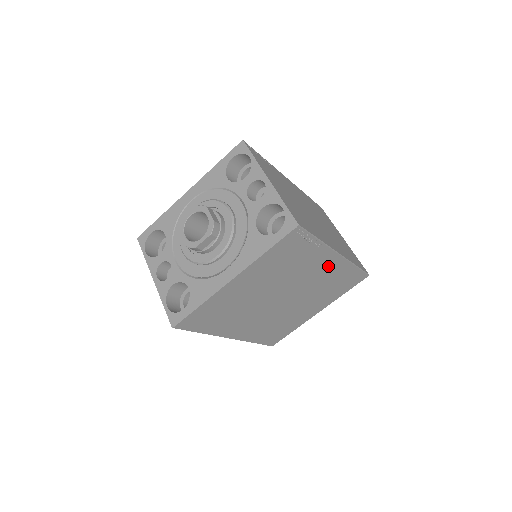
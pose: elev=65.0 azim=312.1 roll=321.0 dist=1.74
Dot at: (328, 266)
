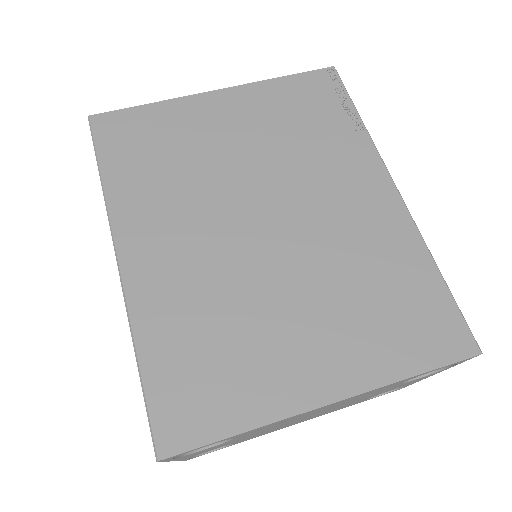
Dot at: (371, 204)
